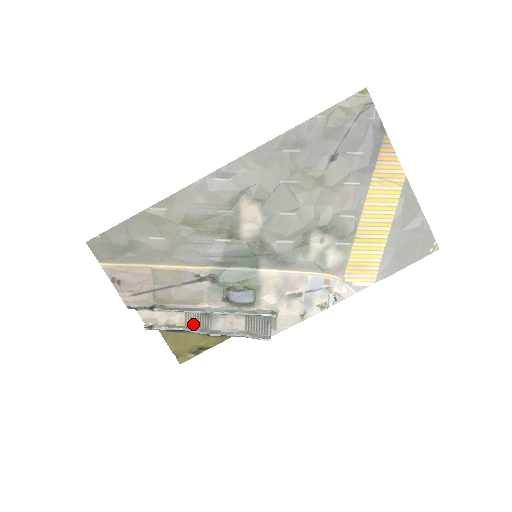
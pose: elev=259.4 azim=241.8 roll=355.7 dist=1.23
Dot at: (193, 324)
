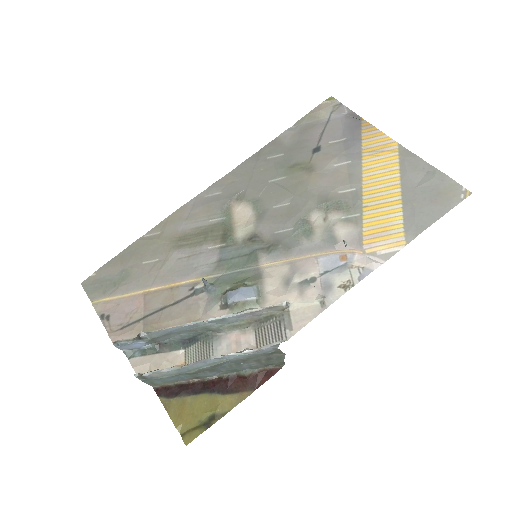
Dot at: (193, 361)
